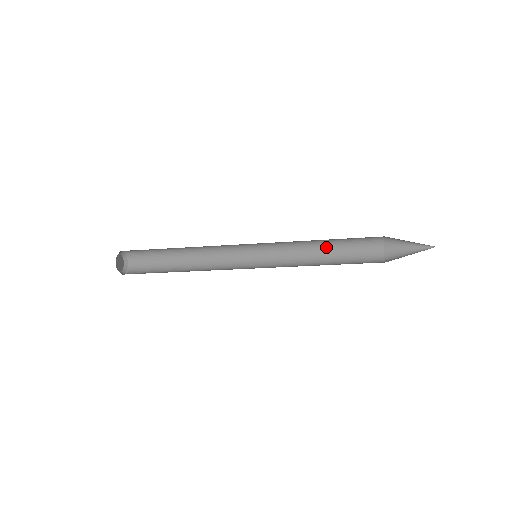
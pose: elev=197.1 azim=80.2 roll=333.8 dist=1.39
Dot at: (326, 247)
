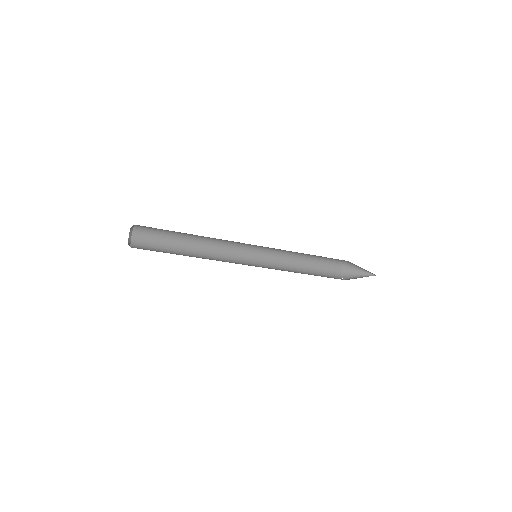
Dot at: (304, 261)
